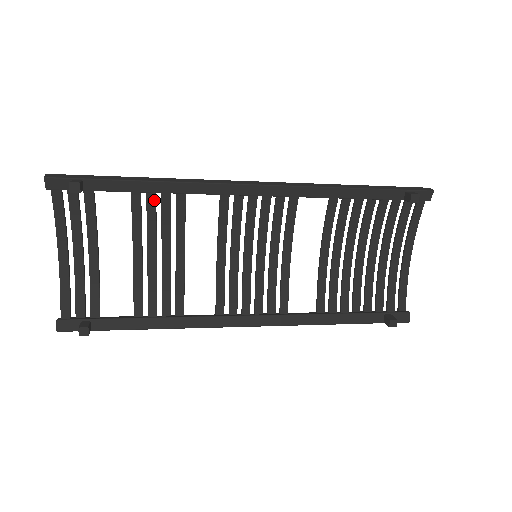
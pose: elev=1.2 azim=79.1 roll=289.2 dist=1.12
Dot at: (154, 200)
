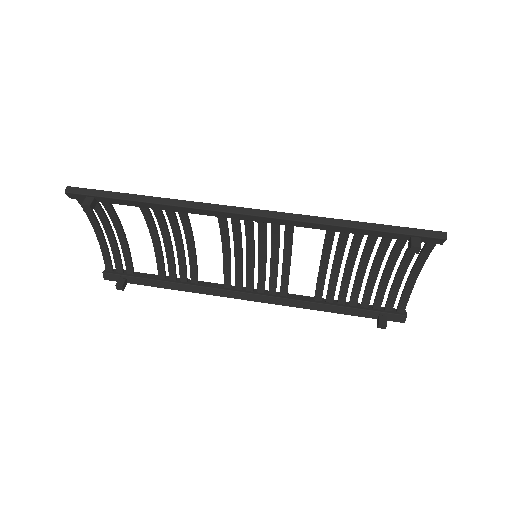
Dot at: (159, 210)
